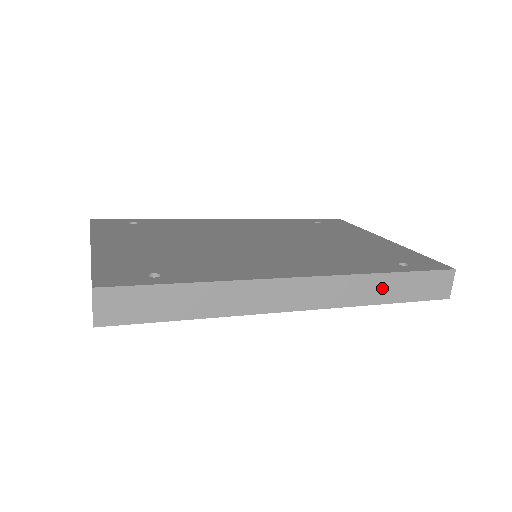
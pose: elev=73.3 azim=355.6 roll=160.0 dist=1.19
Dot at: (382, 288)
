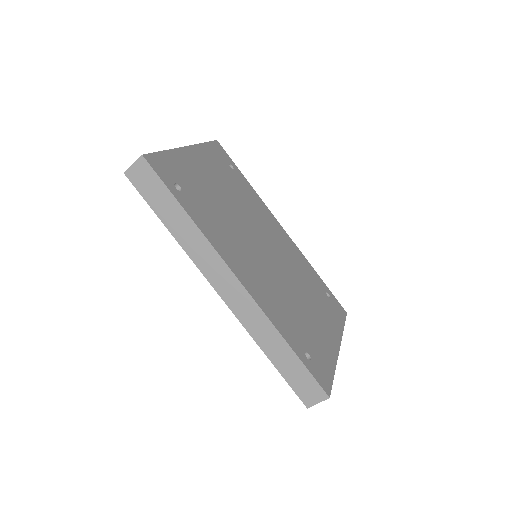
Dot at: (275, 346)
